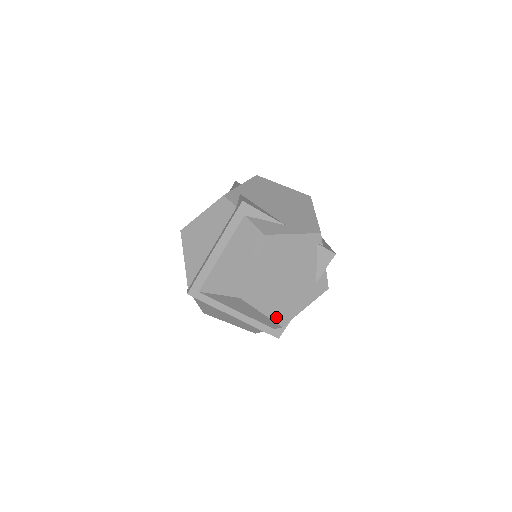
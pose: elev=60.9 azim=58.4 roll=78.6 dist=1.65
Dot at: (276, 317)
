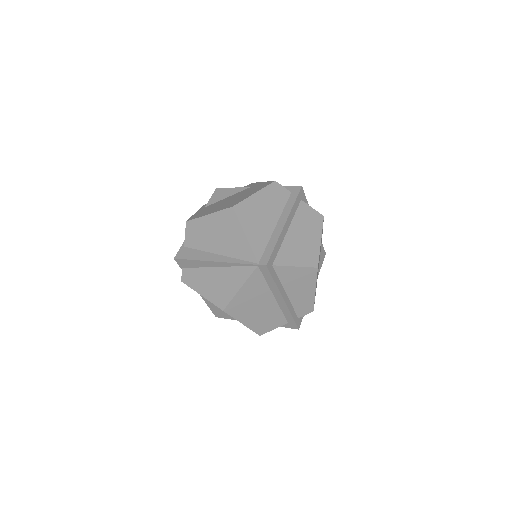
Dot at: occluded
